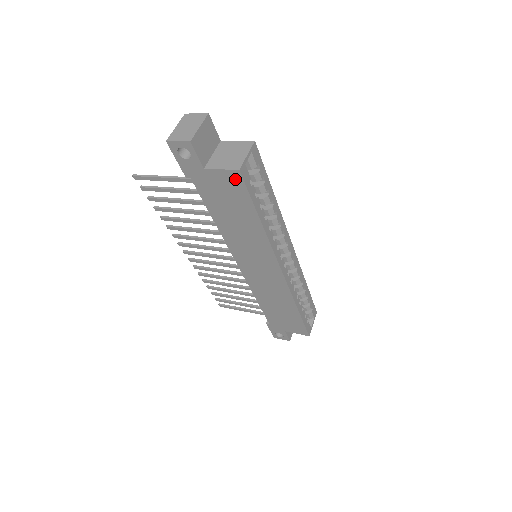
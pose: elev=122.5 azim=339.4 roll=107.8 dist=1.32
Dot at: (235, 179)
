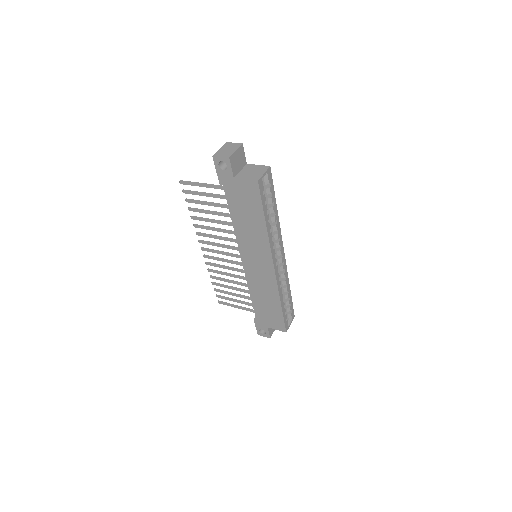
Dot at: (254, 188)
